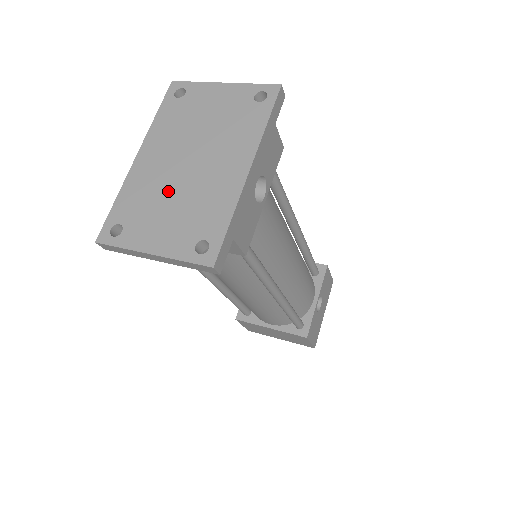
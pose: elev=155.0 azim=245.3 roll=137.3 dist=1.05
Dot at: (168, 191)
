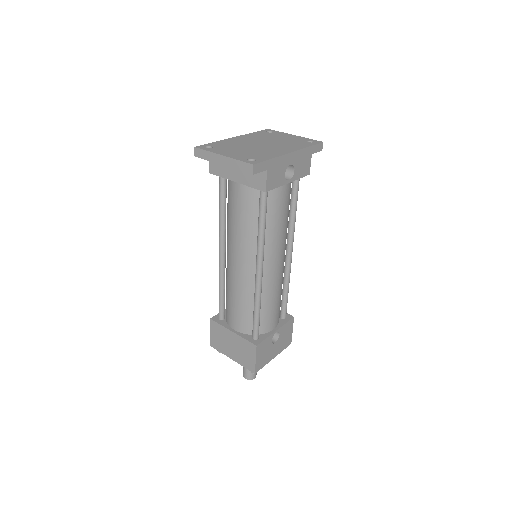
Dot at: (244, 146)
